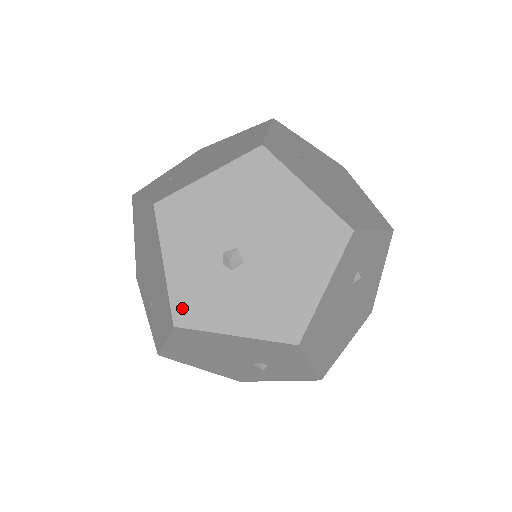
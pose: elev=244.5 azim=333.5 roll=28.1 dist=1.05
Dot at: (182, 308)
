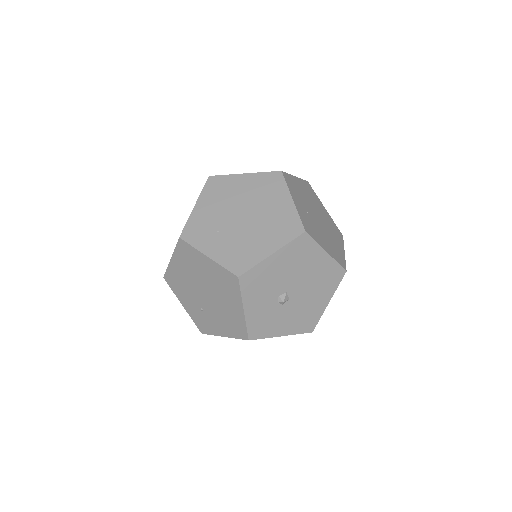
Dot at: (254, 330)
